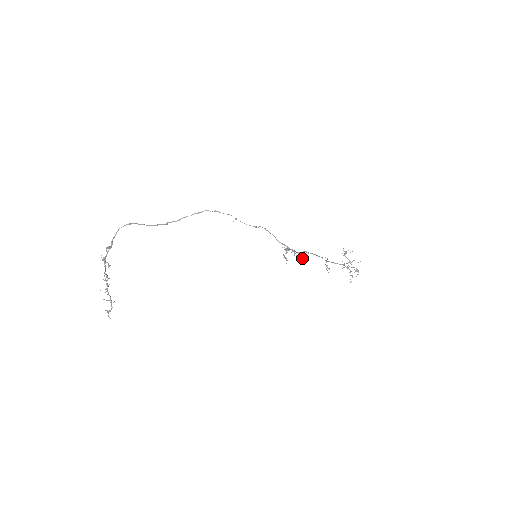
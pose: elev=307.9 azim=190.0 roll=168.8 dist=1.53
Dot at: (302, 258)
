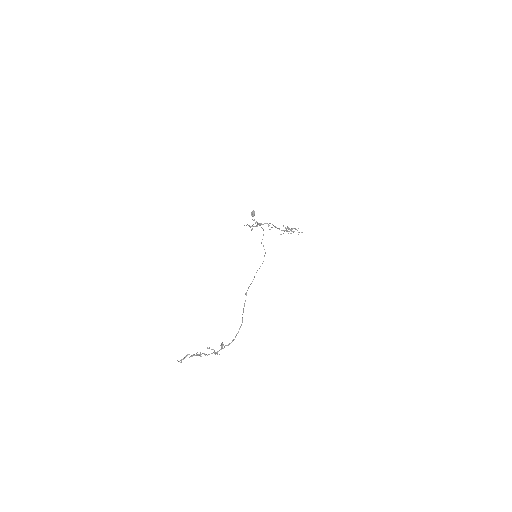
Dot at: (253, 216)
